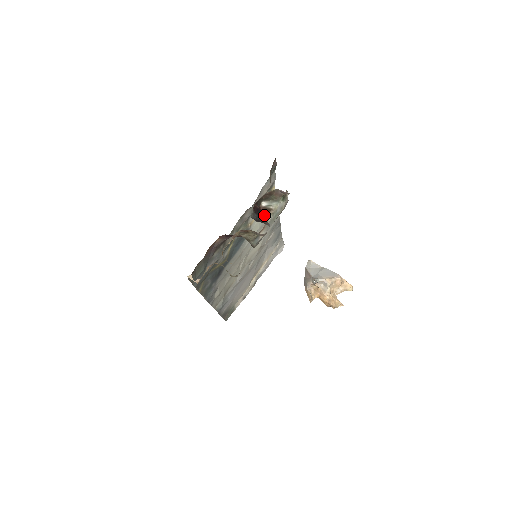
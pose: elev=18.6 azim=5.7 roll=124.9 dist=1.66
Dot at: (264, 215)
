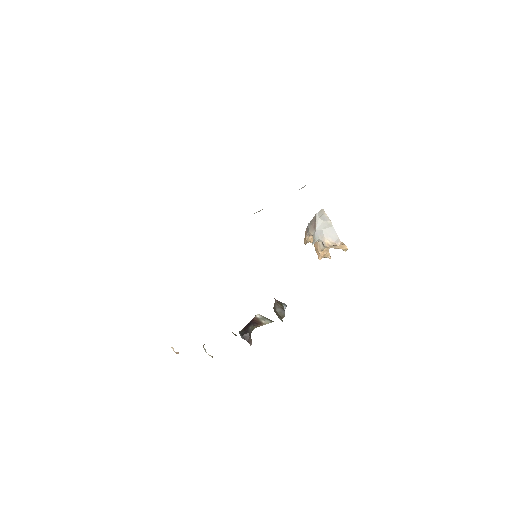
Dot at: (253, 326)
